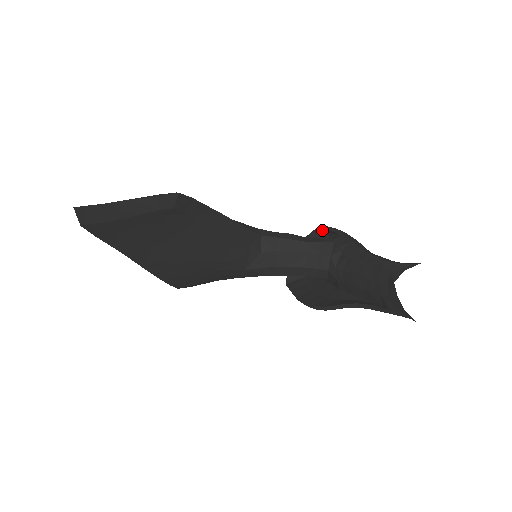
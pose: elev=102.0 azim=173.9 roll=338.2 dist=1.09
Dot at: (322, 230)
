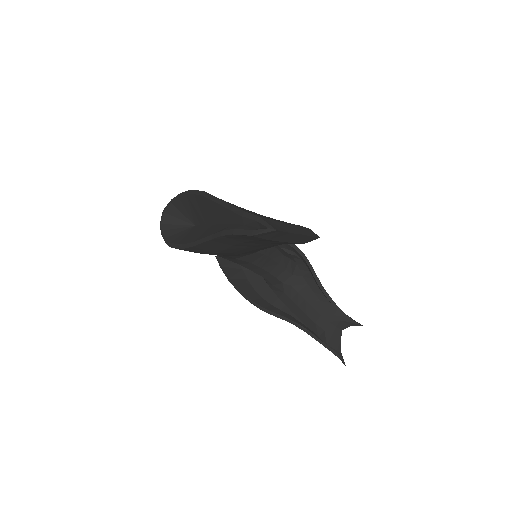
Dot at: (289, 245)
